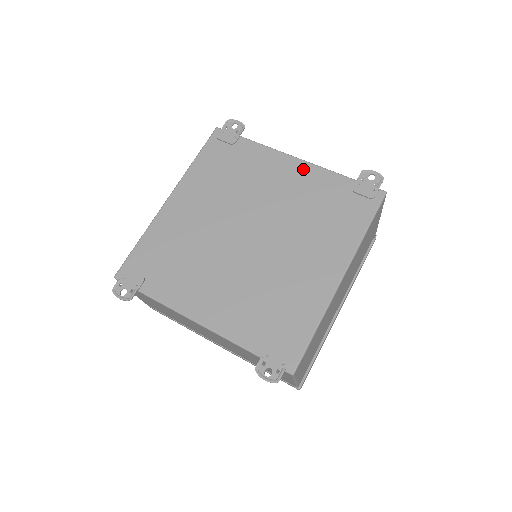
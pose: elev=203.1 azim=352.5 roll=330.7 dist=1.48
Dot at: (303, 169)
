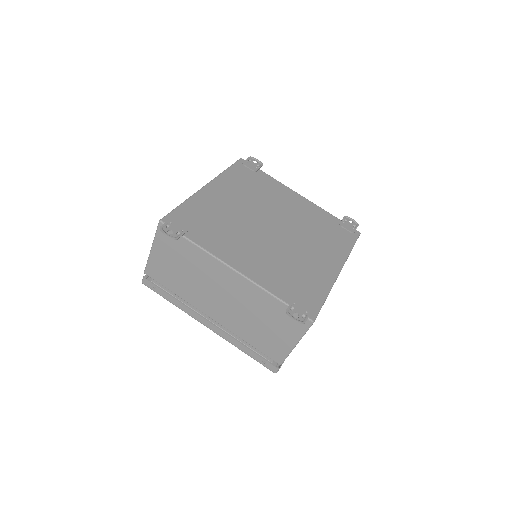
Dot at: (306, 202)
